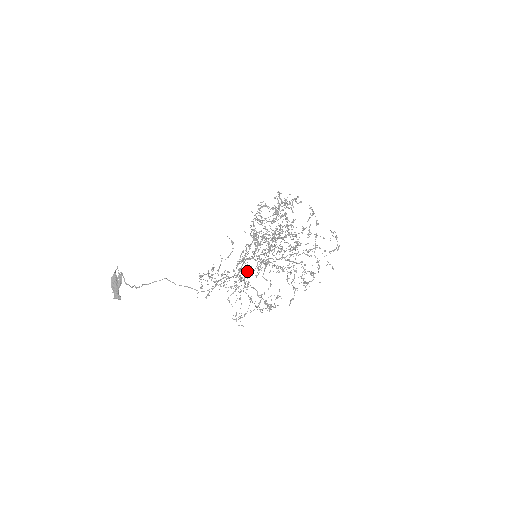
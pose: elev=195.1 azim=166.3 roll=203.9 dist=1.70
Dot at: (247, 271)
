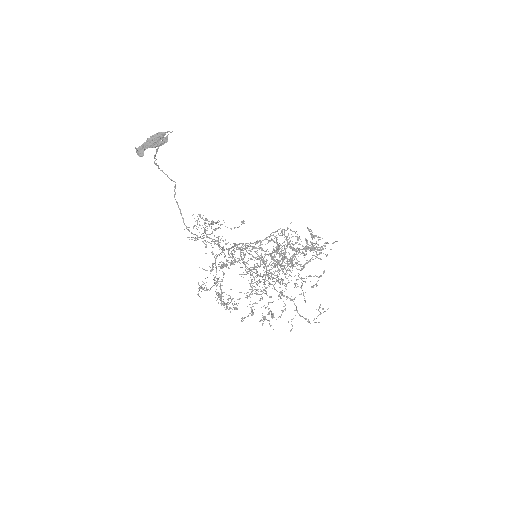
Dot at: (232, 256)
